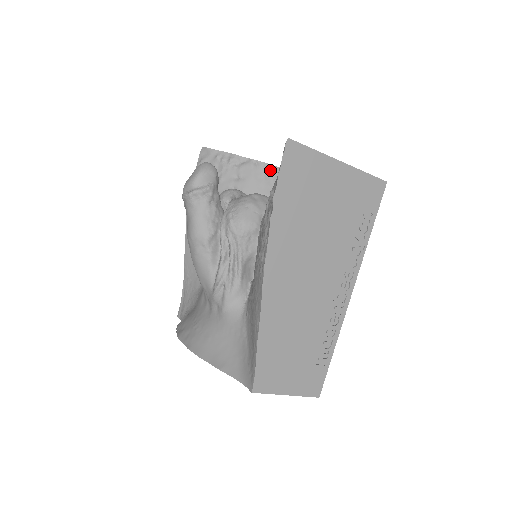
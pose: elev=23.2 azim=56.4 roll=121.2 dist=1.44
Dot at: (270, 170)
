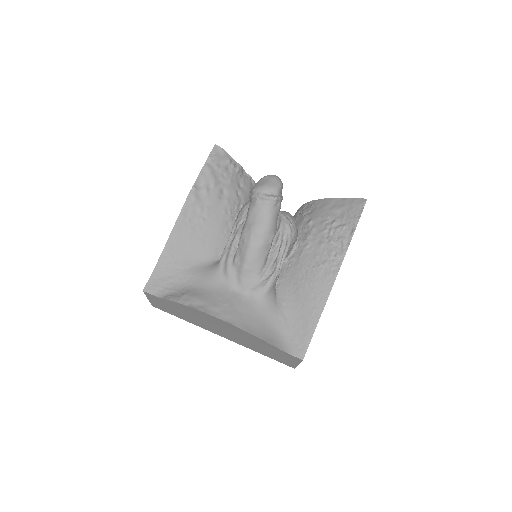
Dot at: occluded
